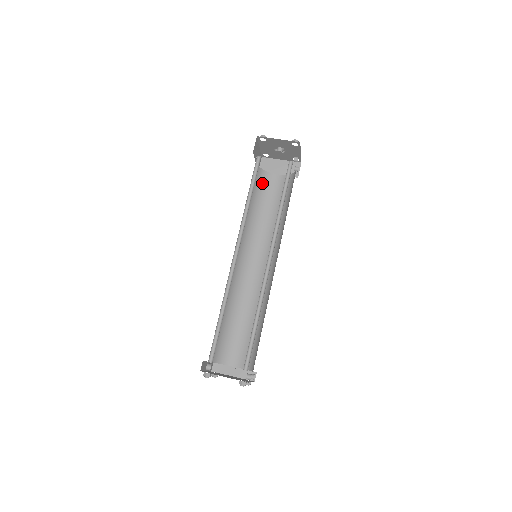
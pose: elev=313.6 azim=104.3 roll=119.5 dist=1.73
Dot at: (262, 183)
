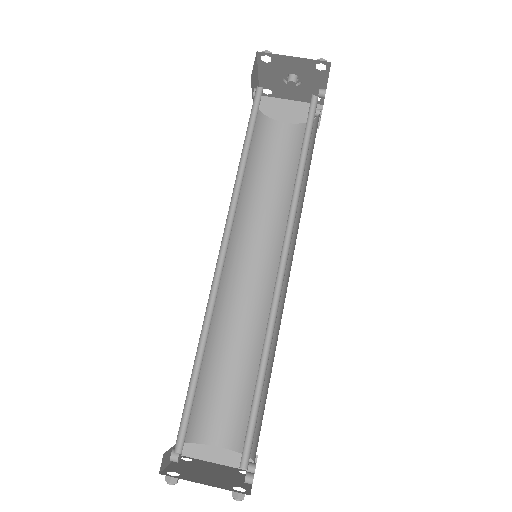
Dot at: (261, 136)
